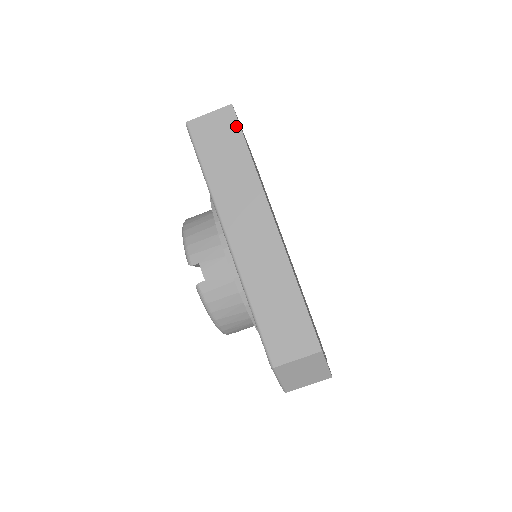
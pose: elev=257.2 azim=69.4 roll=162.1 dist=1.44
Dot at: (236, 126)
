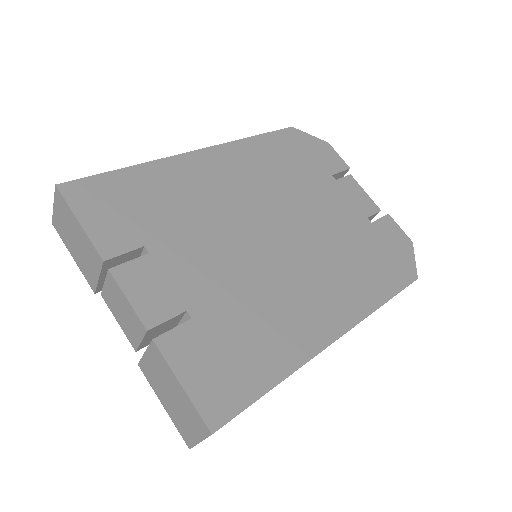
Dot at: occluded
